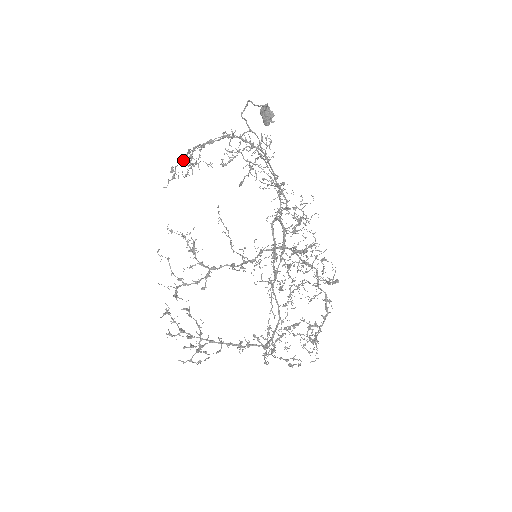
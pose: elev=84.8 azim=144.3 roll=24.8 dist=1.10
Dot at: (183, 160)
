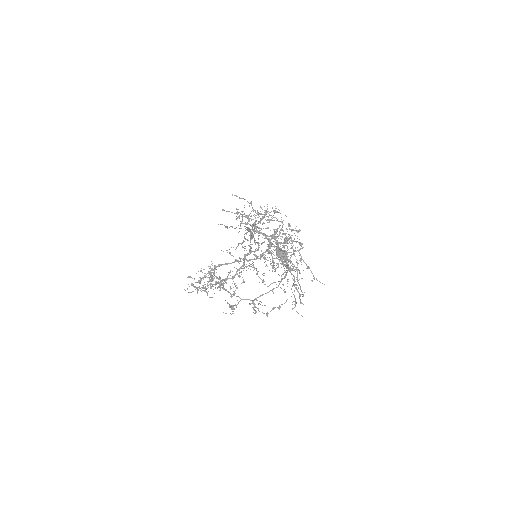
Dot at: occluded
